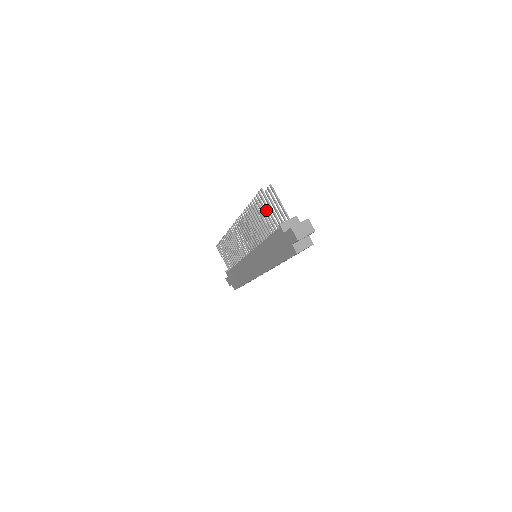
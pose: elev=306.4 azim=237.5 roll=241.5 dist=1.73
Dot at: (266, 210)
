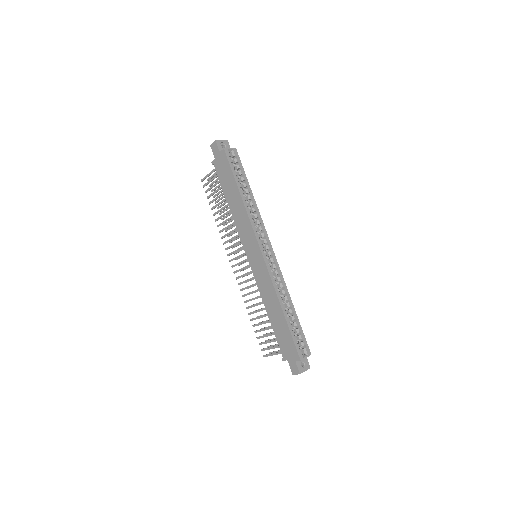
Dot at: (223, 203)
